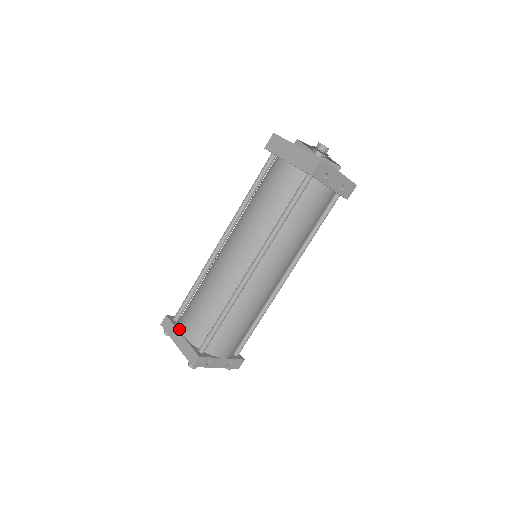
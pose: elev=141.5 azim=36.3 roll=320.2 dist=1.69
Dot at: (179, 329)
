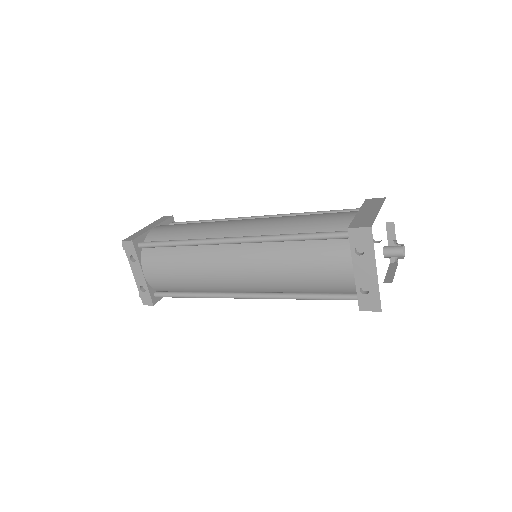
Dot at: (160, 225)
